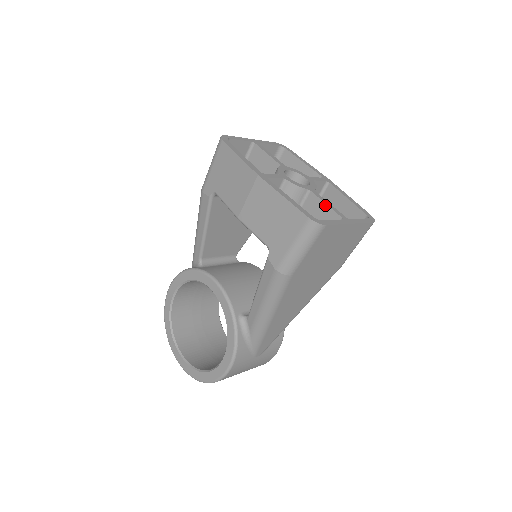
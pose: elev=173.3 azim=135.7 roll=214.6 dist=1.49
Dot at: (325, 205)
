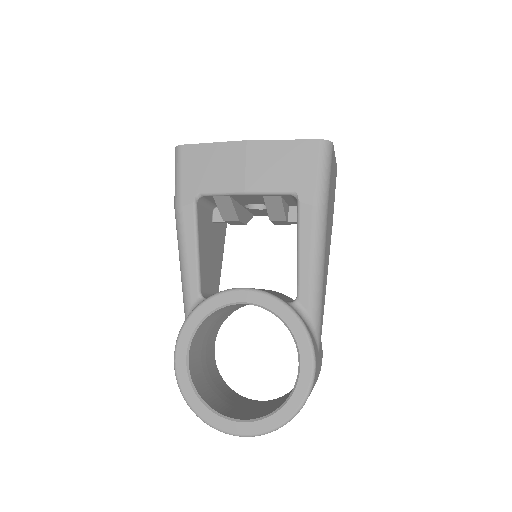
Dot at: occluded
